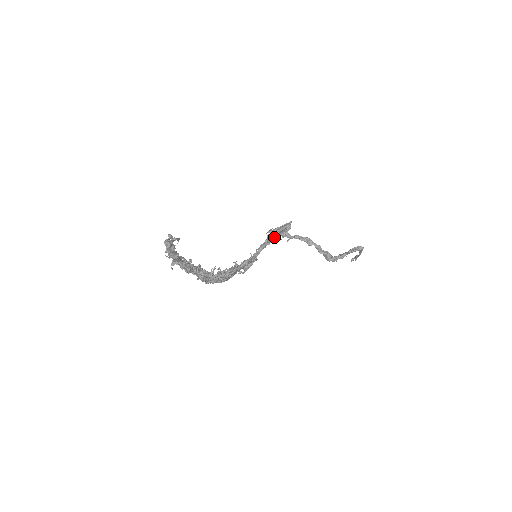
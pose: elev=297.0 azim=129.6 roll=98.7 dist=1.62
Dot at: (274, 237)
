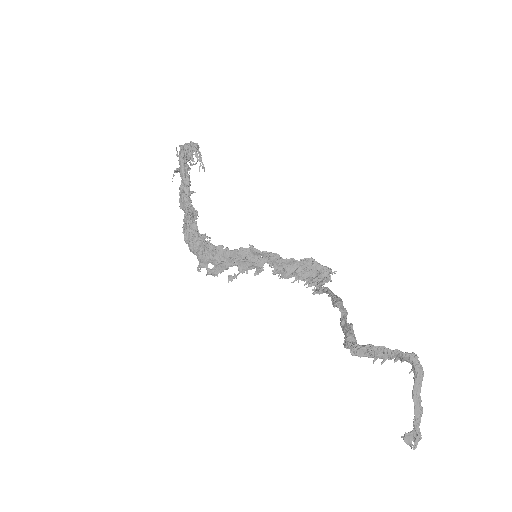
Dot at: (299, 270)
